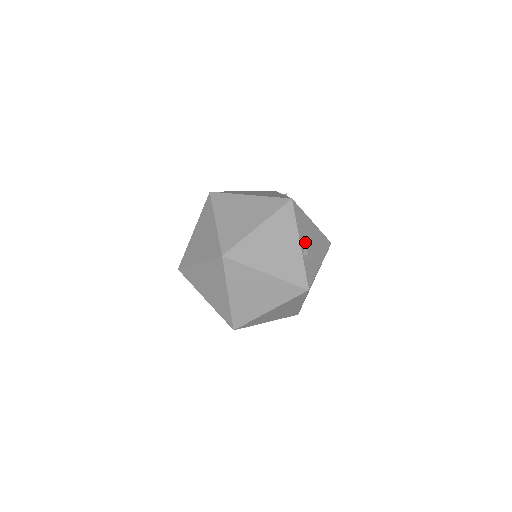
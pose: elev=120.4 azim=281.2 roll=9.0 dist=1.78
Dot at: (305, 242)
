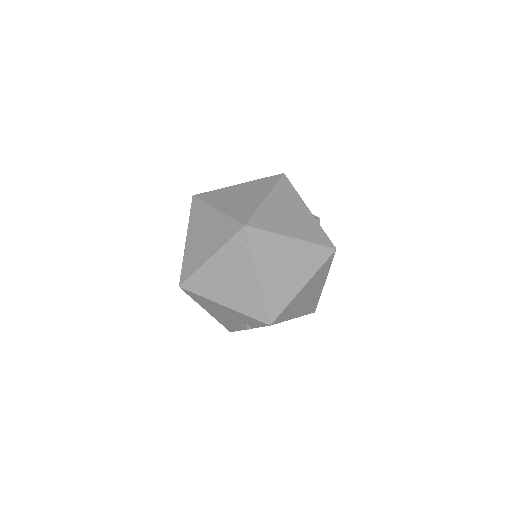
Dot at: occluded
